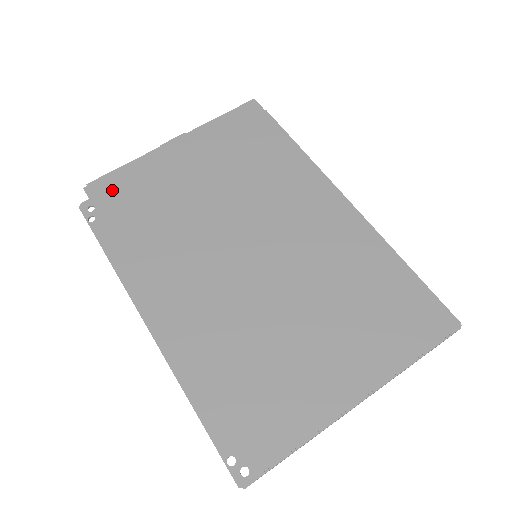
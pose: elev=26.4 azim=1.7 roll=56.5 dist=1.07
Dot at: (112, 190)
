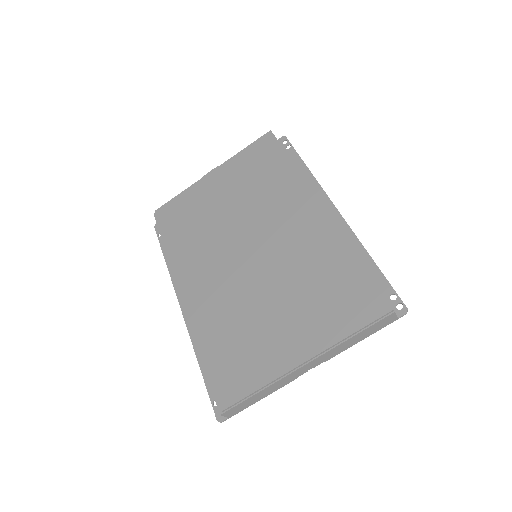
Dot at: (168, 213)
